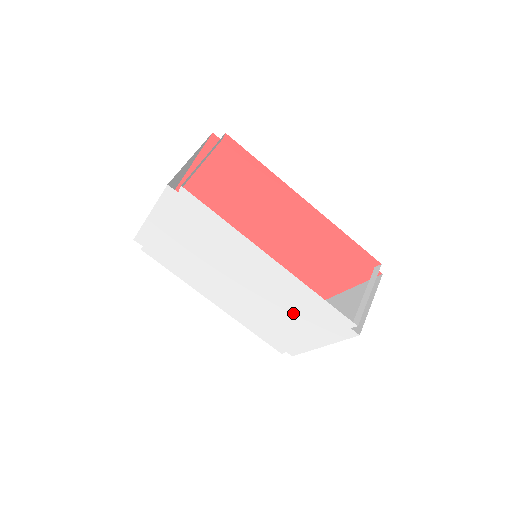
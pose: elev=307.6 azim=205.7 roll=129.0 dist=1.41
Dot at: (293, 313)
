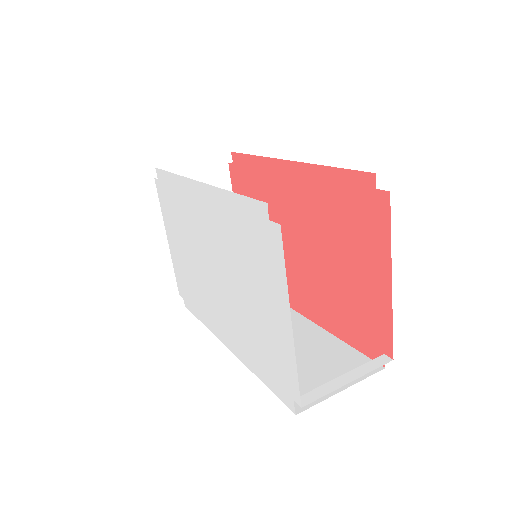
Dot at: (244, 269)
